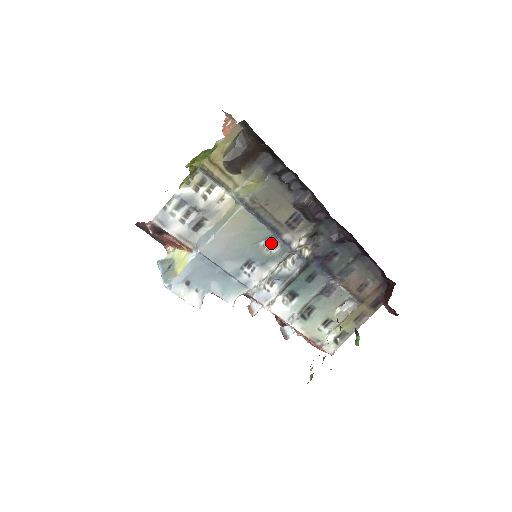
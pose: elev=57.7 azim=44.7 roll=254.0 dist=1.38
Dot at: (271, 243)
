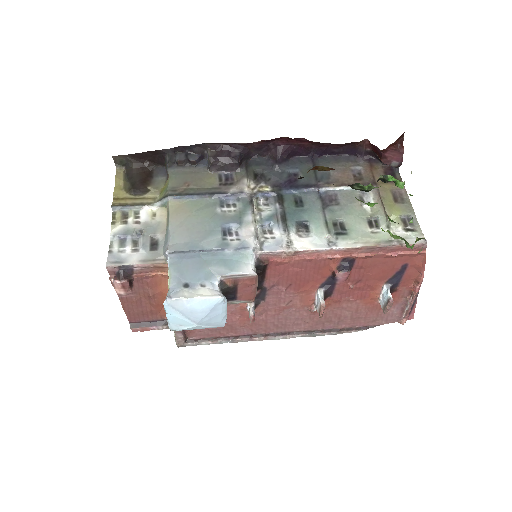
Dot at: (227, 206)
